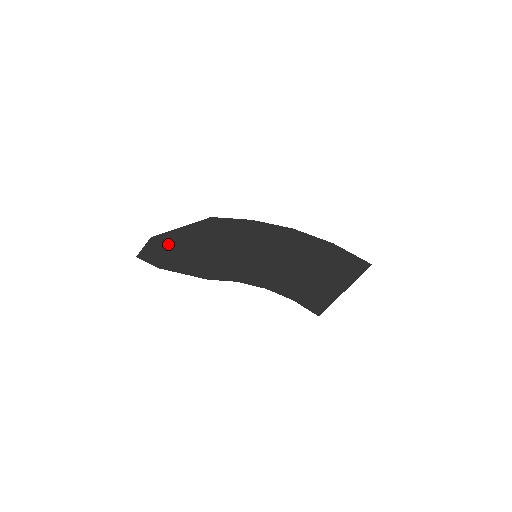
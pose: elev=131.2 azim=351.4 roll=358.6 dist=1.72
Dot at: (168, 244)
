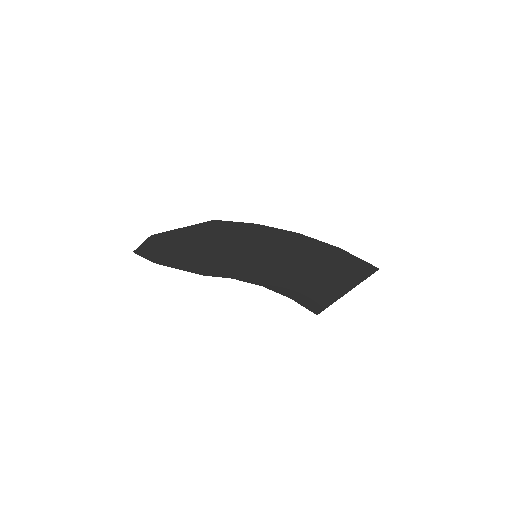
Dot at: (167, 242)
